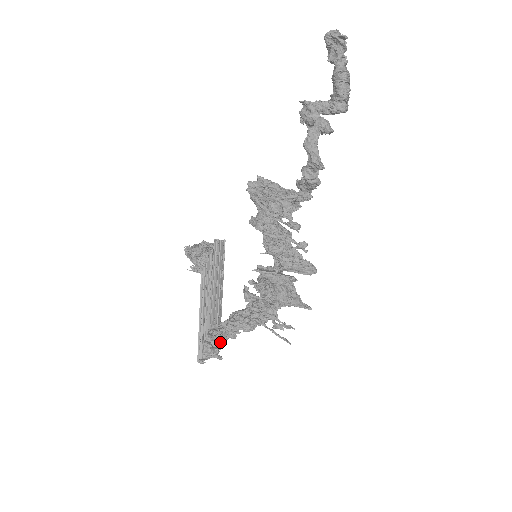
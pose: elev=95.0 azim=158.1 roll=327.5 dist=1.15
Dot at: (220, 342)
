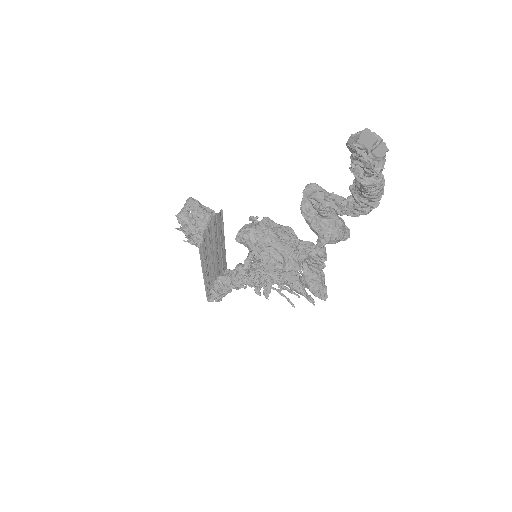
Dot at: occluded
